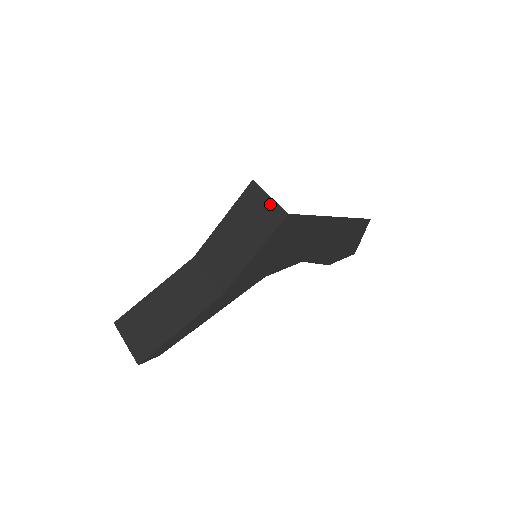
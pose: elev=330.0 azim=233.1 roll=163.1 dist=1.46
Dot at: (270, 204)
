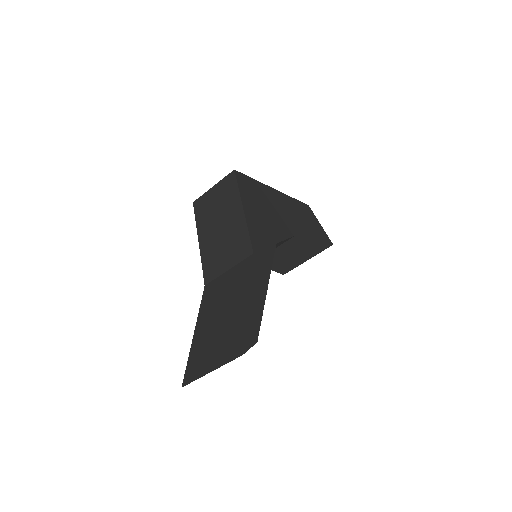
Dot at: (218, 187)
